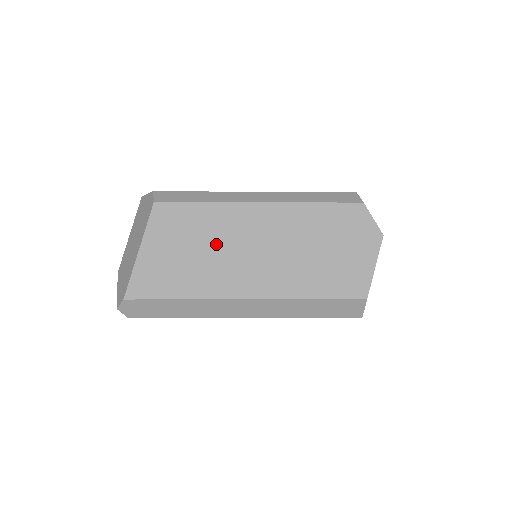
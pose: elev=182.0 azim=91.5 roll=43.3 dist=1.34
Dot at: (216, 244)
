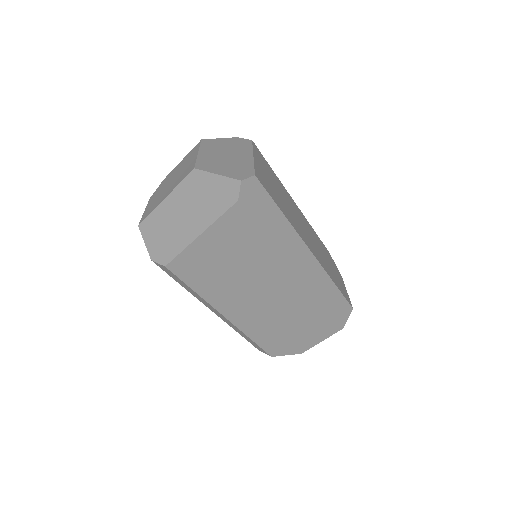
Dot at: (288, 203)
